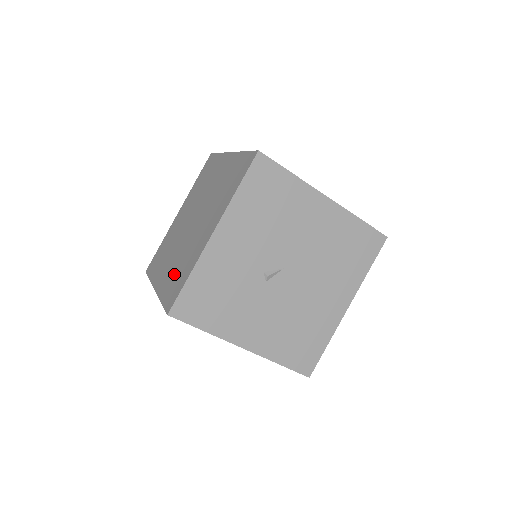
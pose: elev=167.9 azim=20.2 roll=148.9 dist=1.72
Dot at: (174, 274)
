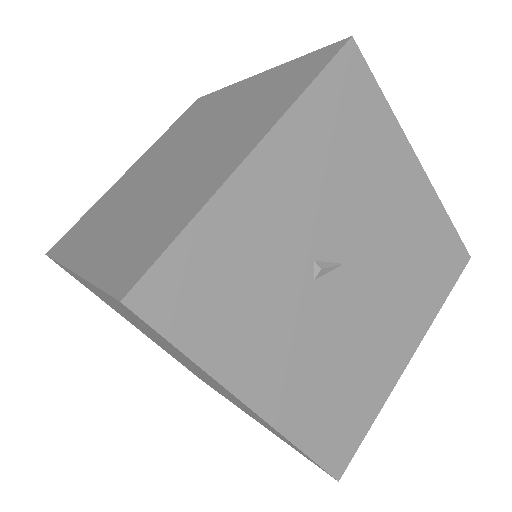
Dot at: (133, 235)
